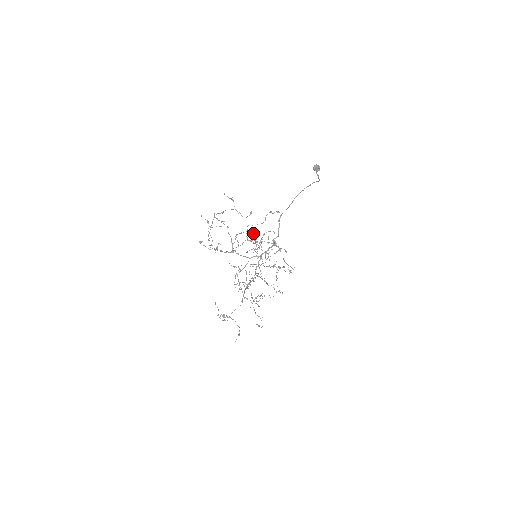
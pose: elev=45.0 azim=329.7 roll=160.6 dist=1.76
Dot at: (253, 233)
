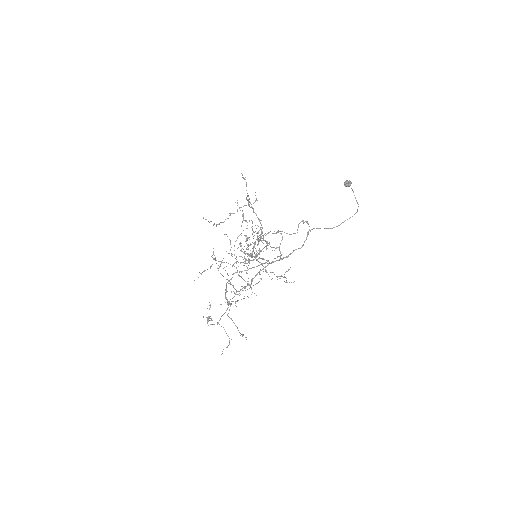
Dot at: occluded
